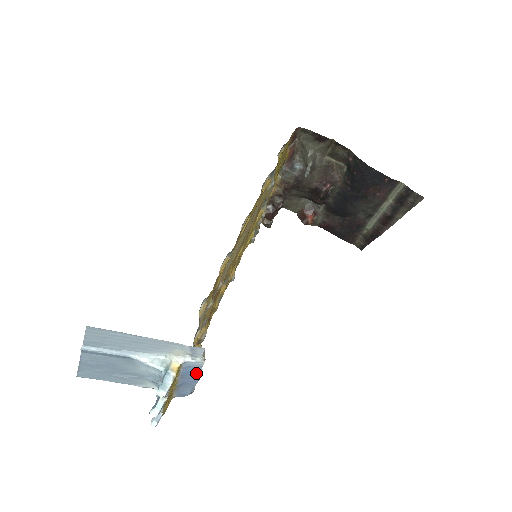
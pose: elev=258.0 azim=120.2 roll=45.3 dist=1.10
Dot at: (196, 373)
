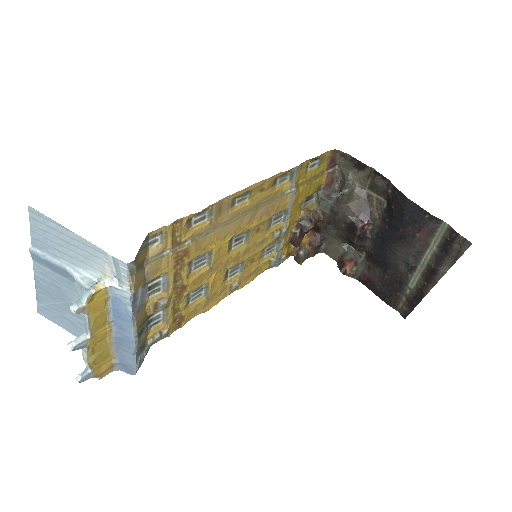
Dot at: (127, 317)
